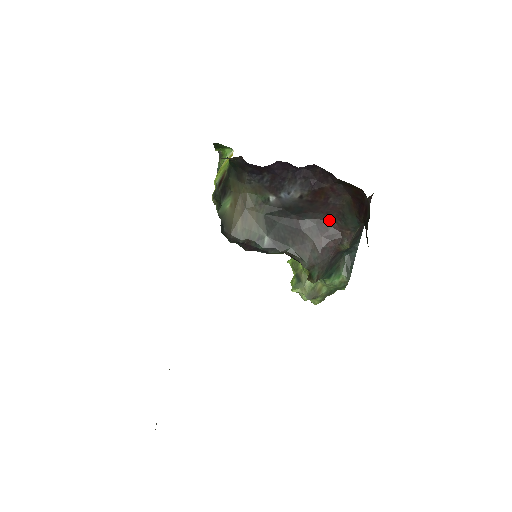
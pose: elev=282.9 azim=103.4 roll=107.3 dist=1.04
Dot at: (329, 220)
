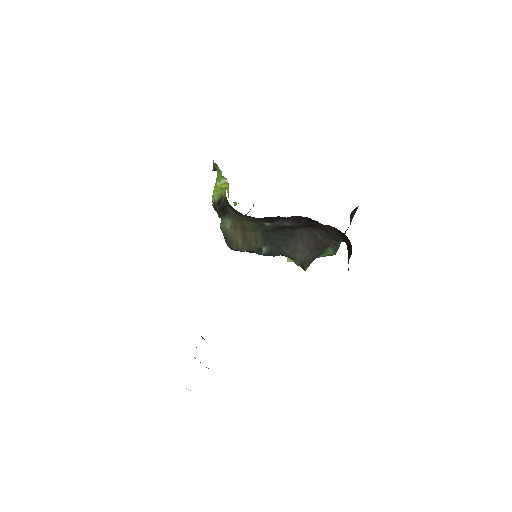
Dot at: (319, 231)
